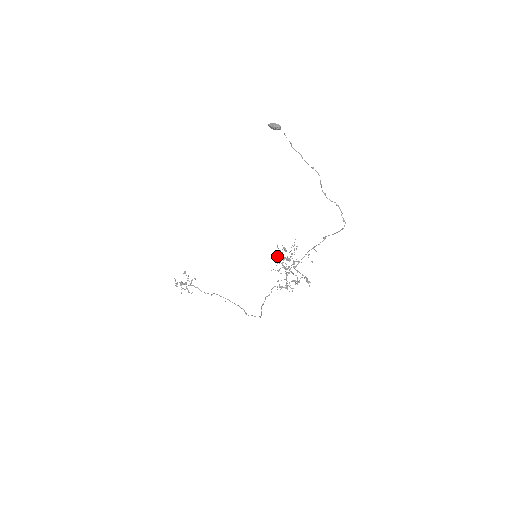
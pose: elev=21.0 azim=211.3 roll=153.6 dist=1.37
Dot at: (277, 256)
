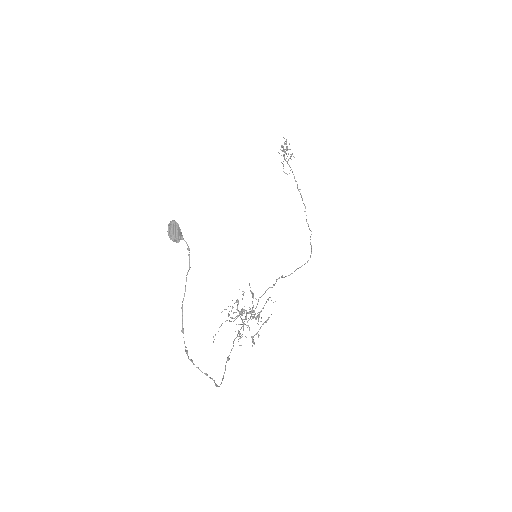
Dot at: (236, 300)
